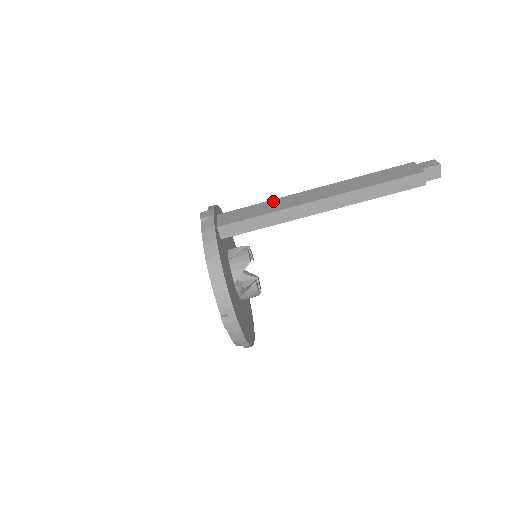
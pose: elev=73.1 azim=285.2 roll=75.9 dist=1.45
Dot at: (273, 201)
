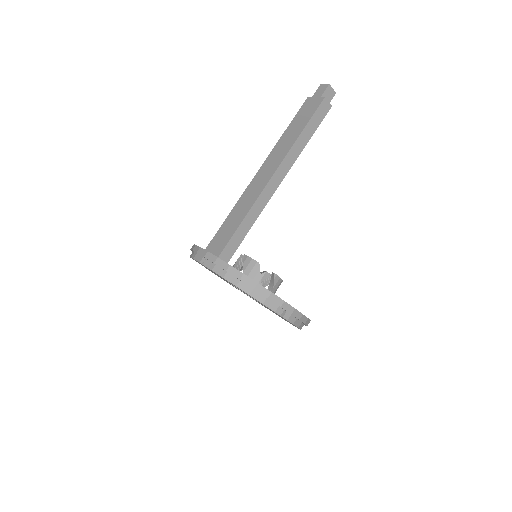
Dot at: (237, 205)
